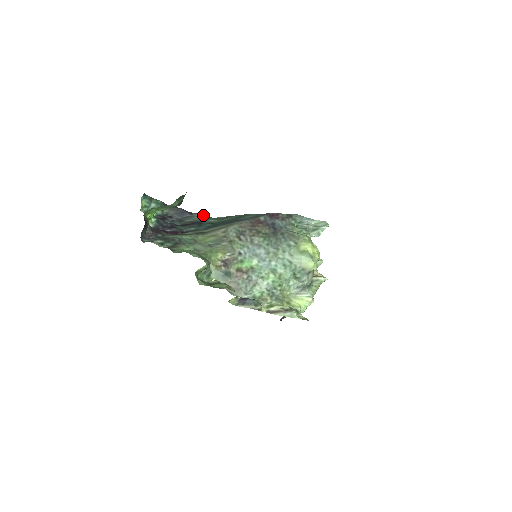
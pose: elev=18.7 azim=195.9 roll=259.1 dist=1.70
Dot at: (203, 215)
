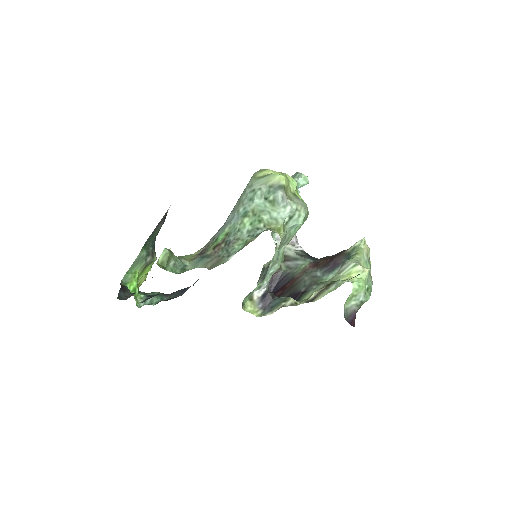
Dot at: occluded
